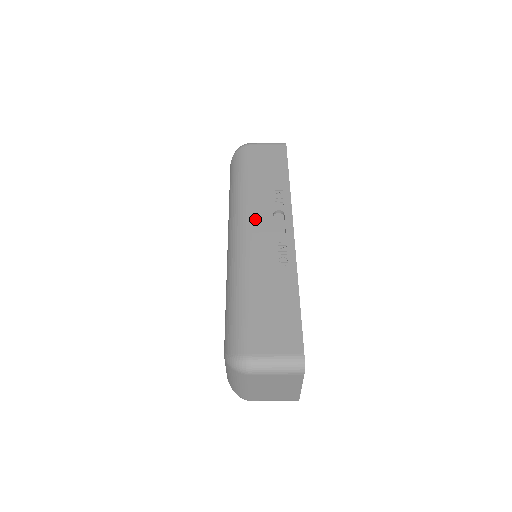
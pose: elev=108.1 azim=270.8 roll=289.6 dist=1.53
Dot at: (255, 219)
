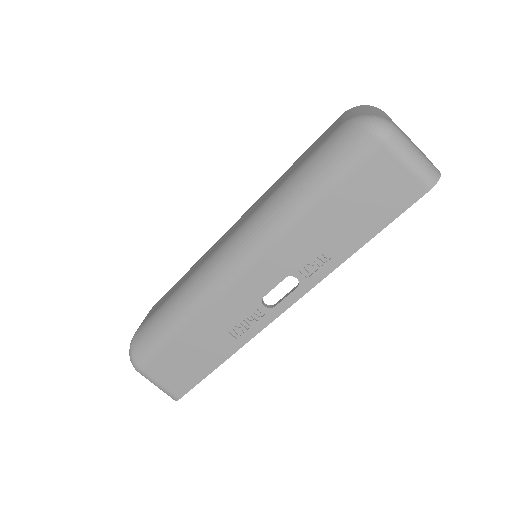
Dot at: (260, 267)
